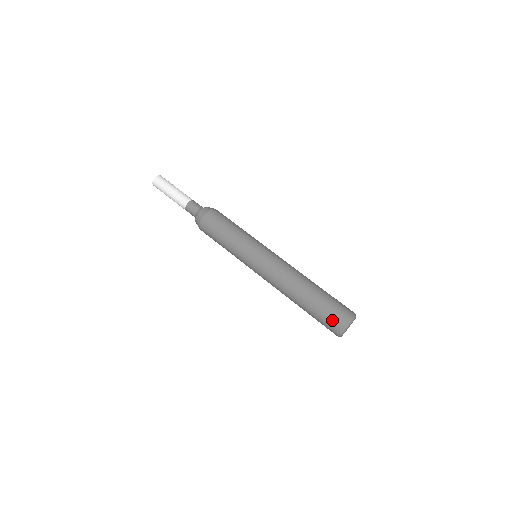
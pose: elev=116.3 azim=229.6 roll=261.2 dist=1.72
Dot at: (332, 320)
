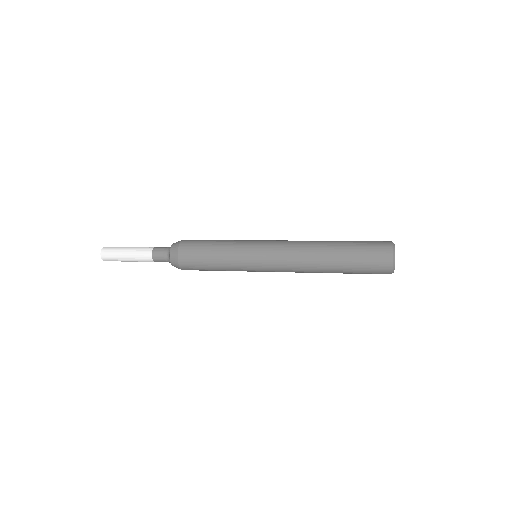
Dot at: (375, 241)
